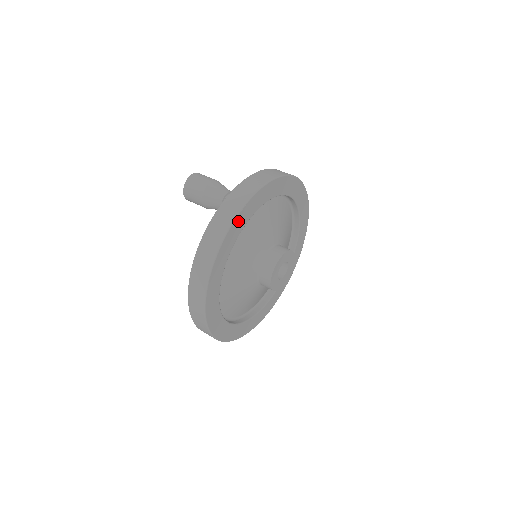
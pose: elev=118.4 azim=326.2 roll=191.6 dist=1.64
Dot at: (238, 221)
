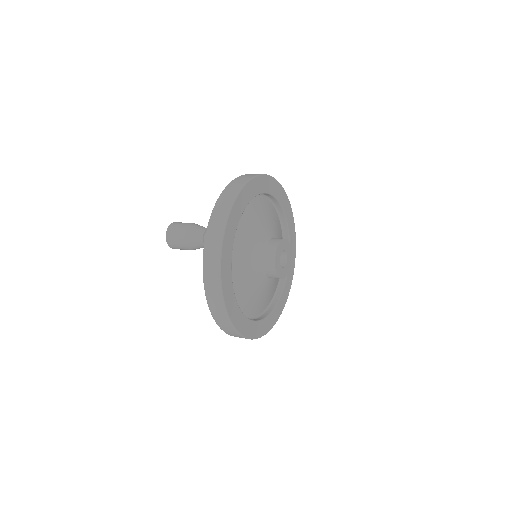
Dot at: (224, 255)
